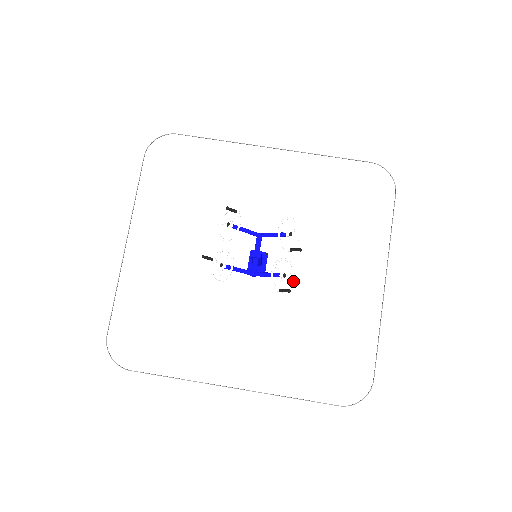
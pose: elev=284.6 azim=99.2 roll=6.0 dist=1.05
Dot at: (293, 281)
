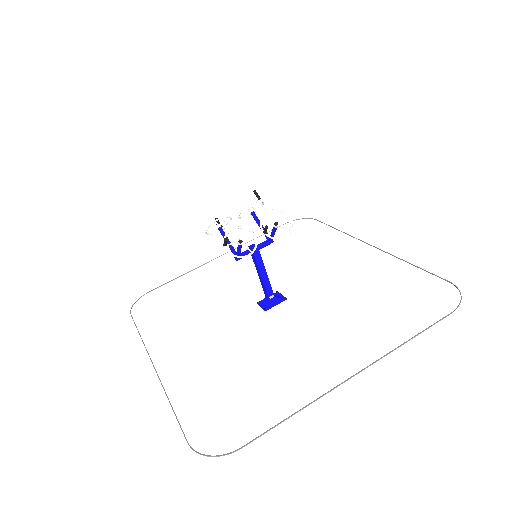
Dot at: (245, 255)
